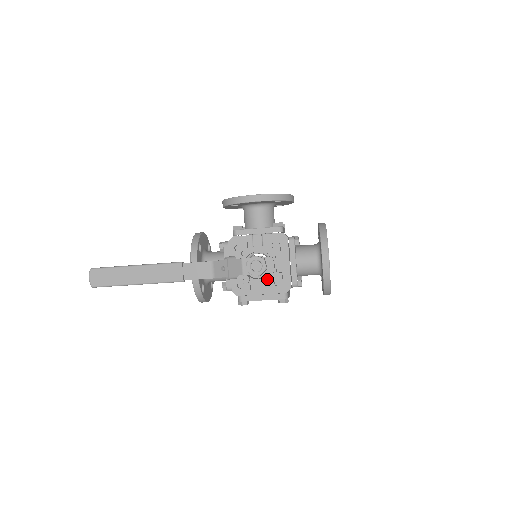
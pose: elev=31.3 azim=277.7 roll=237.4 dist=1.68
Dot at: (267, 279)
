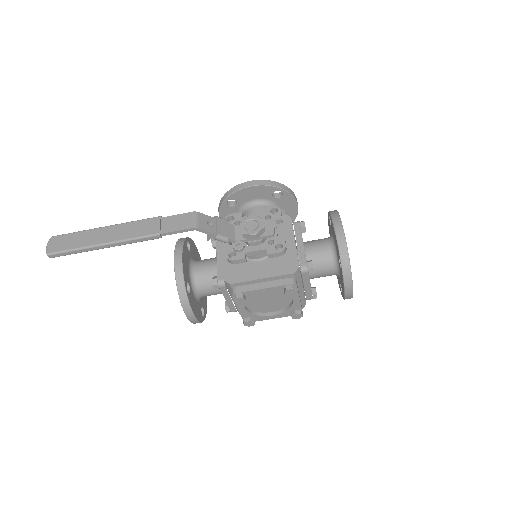
Dot at: (266, 244)
